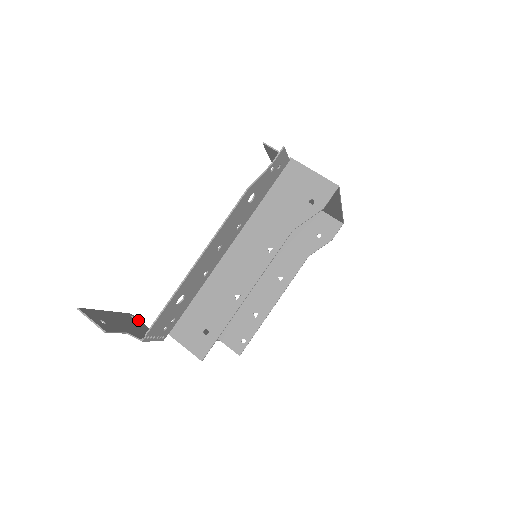
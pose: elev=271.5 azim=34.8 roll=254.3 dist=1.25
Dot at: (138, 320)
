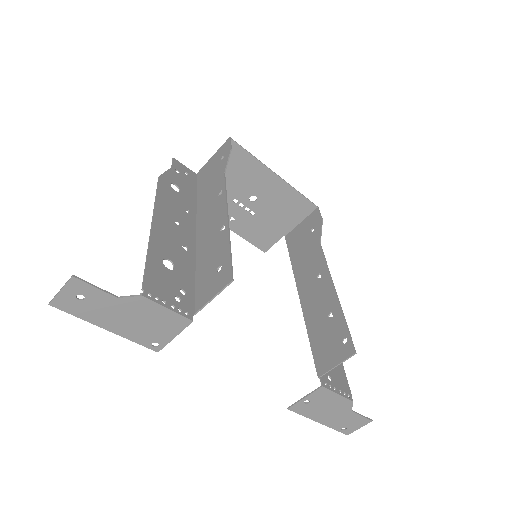
Dot at: (163, 342)
